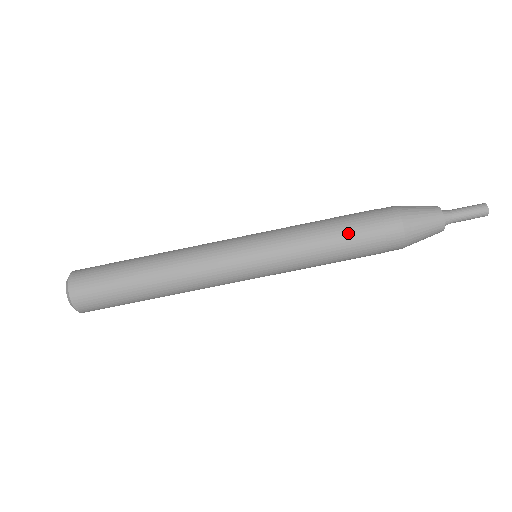
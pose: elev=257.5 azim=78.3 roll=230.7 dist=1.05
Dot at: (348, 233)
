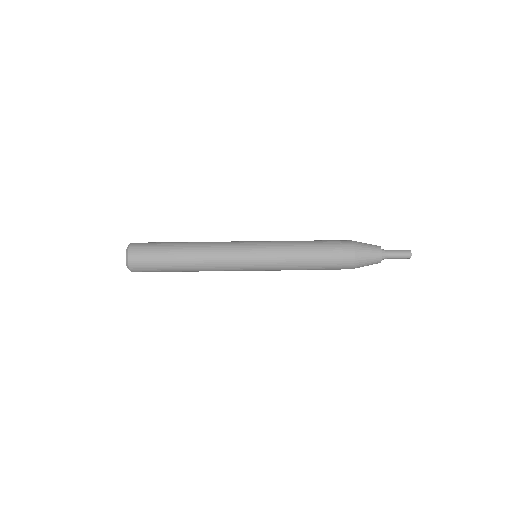
Dot at: (319, 260)
